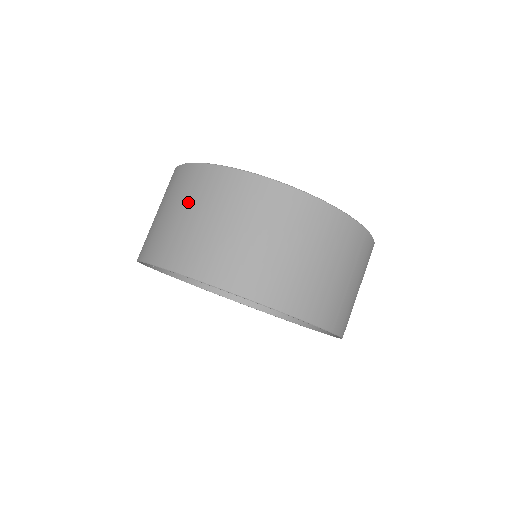
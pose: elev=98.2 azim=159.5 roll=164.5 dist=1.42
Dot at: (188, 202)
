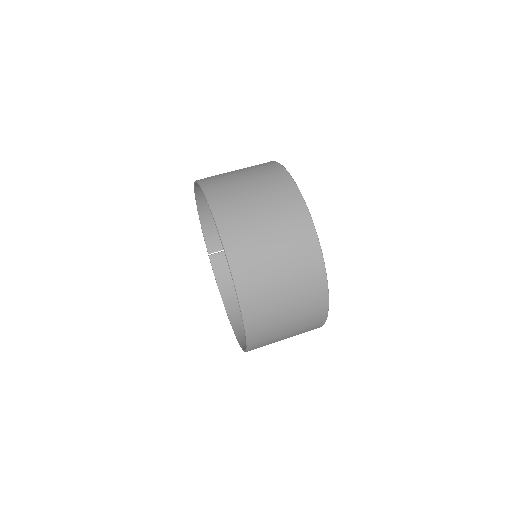
Dot at: occluded
